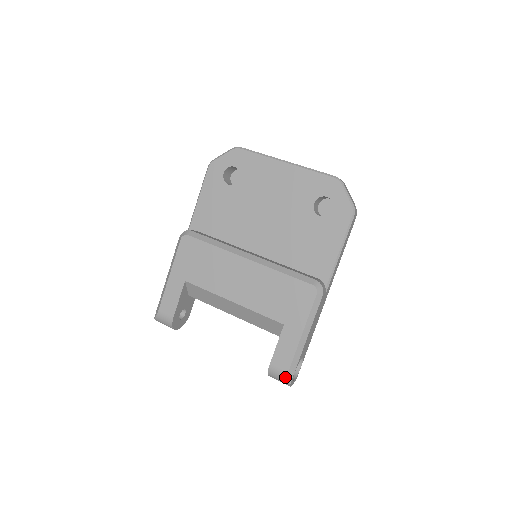
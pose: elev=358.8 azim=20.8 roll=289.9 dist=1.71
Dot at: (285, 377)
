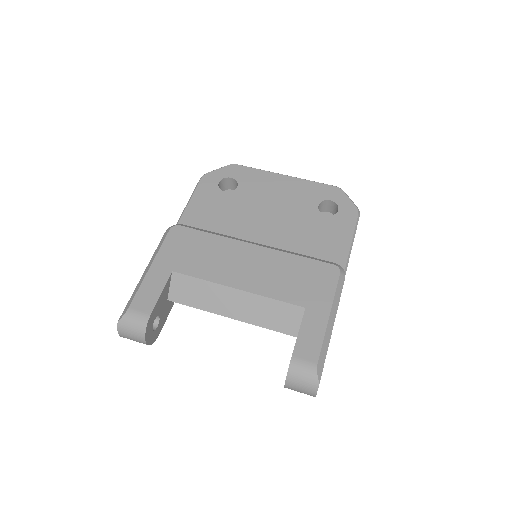
Dot at: (313, 371)
